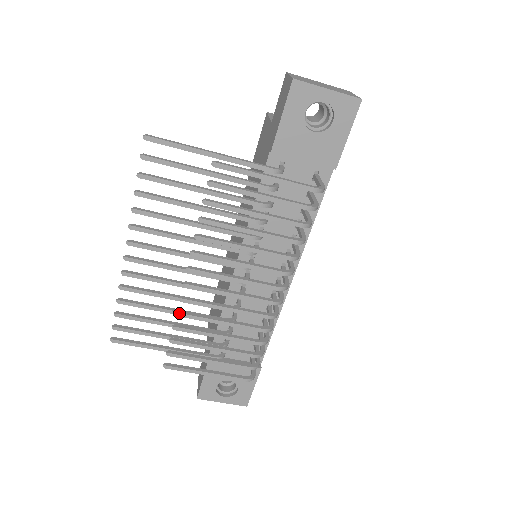
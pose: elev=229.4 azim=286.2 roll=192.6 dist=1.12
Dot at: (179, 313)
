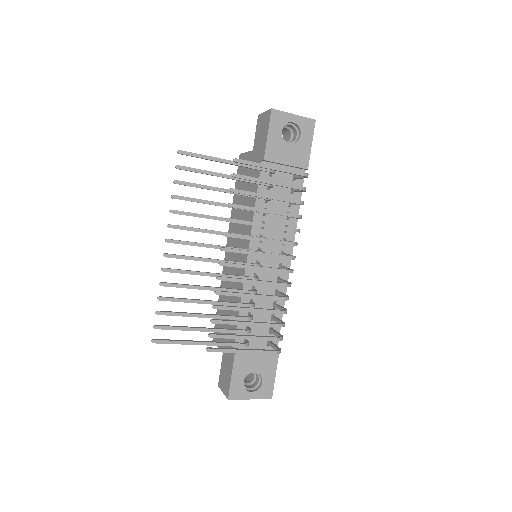
Dot at: (218, 291)
